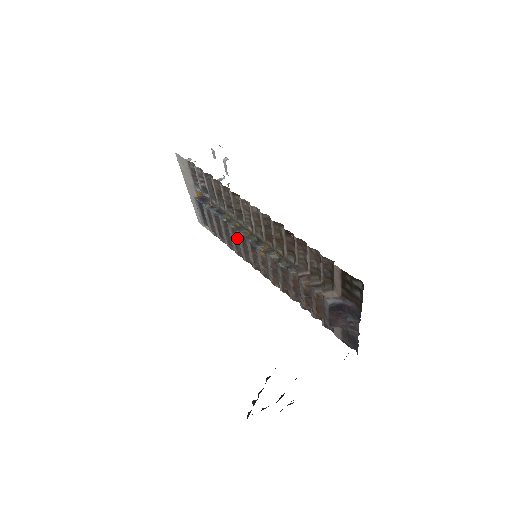
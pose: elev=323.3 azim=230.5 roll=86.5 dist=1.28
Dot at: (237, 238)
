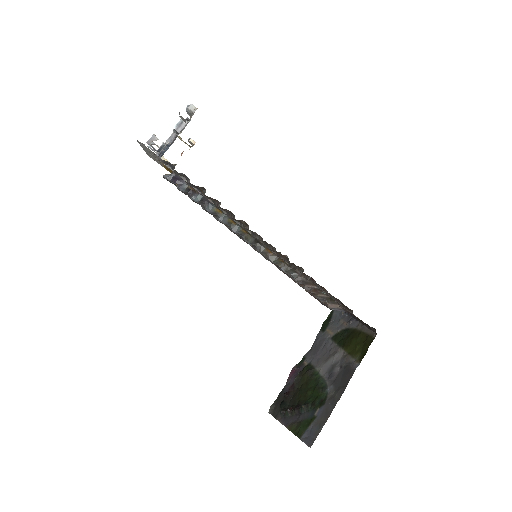
Dot at: occluded
